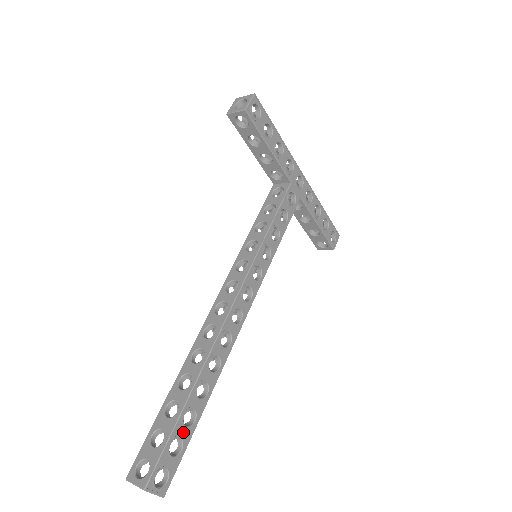
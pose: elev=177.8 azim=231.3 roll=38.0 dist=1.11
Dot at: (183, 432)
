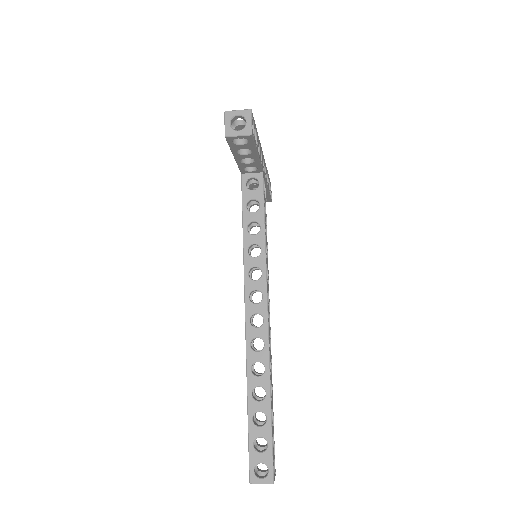
Dot at: (272, 429)
